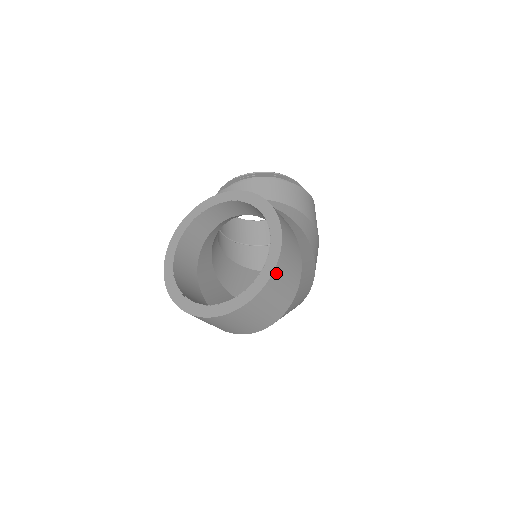
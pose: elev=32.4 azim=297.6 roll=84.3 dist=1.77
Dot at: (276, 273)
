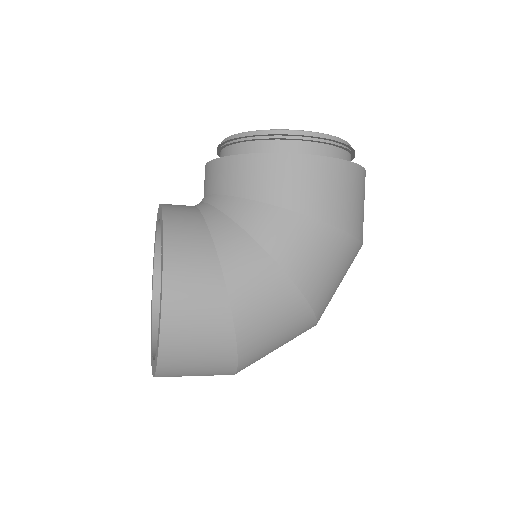
Dot at: (166, 350)
